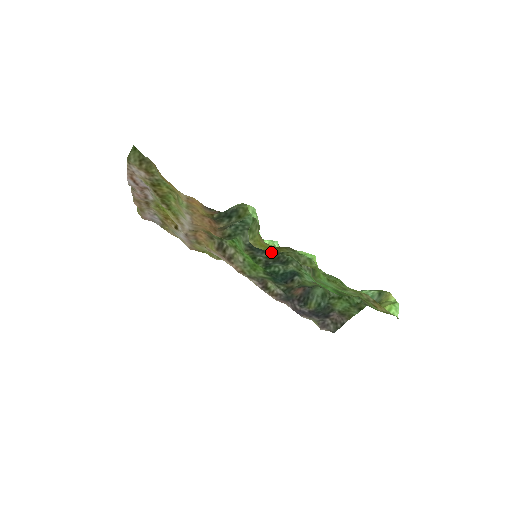
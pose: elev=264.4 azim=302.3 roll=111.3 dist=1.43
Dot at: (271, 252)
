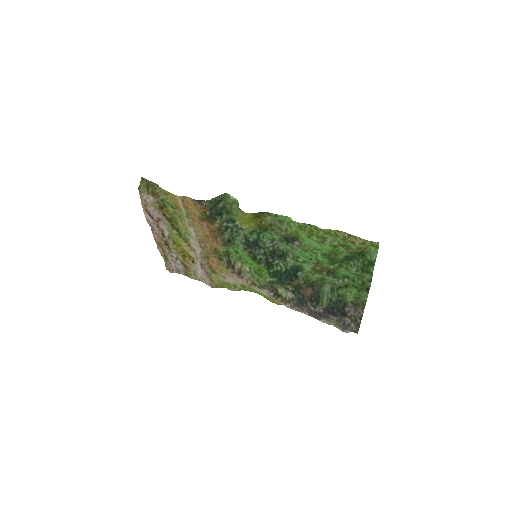
Dot at: (266, 245)
